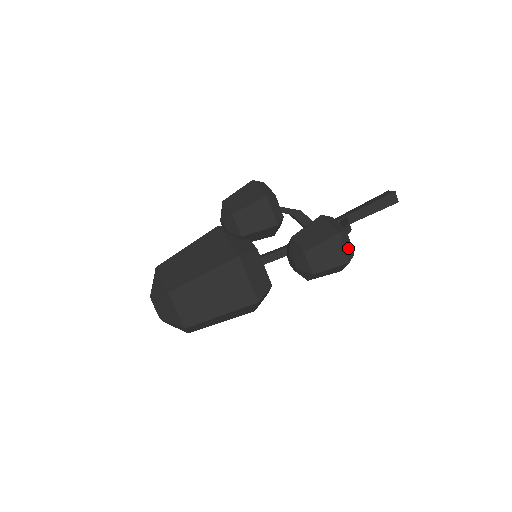
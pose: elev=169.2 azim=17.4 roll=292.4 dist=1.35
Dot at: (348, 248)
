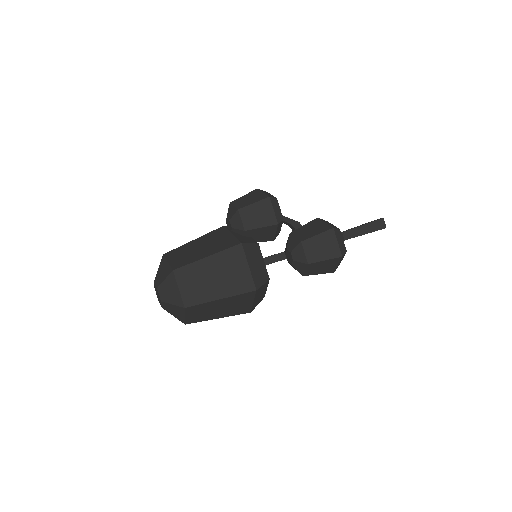
Dot at: (341, 244)
